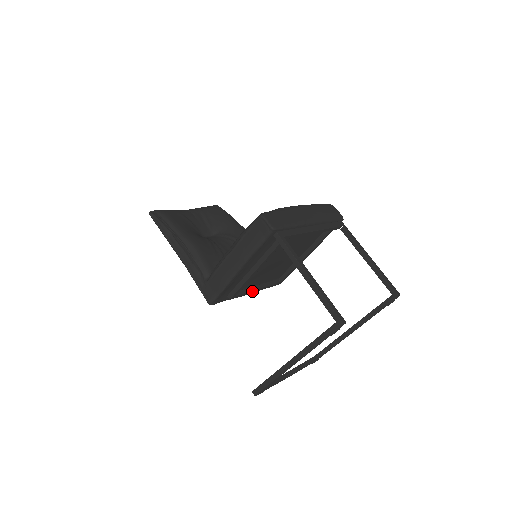
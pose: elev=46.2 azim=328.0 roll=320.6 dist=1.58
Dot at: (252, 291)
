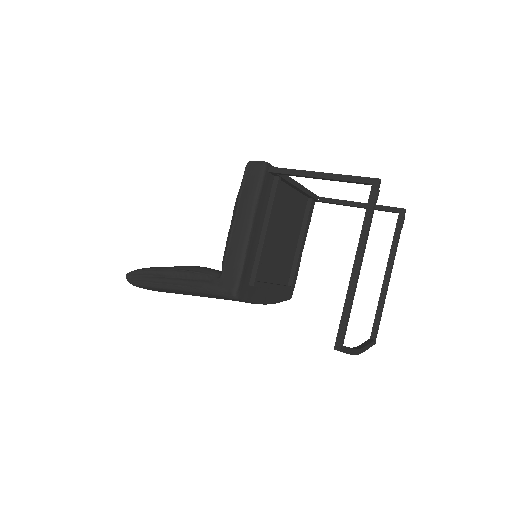
Dot at: (270, 285)
